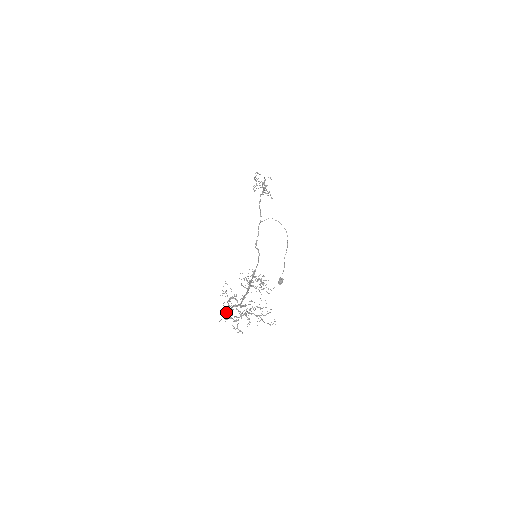
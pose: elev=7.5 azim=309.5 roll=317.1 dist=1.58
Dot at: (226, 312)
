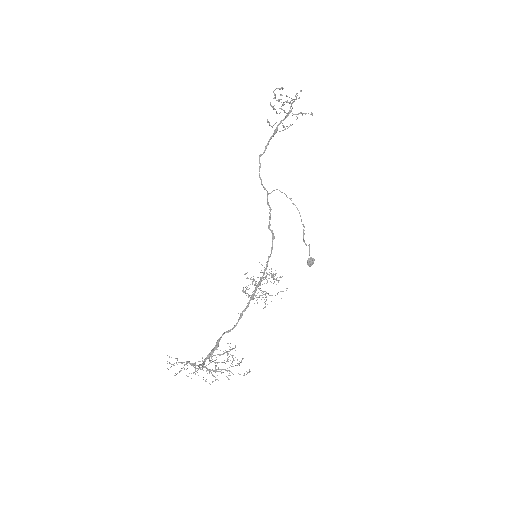
Dot at: occluded
